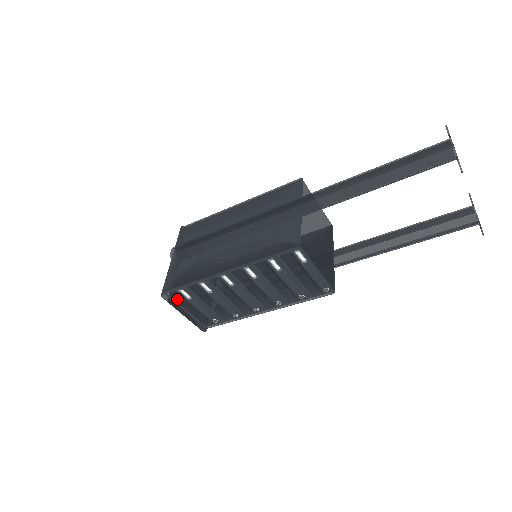
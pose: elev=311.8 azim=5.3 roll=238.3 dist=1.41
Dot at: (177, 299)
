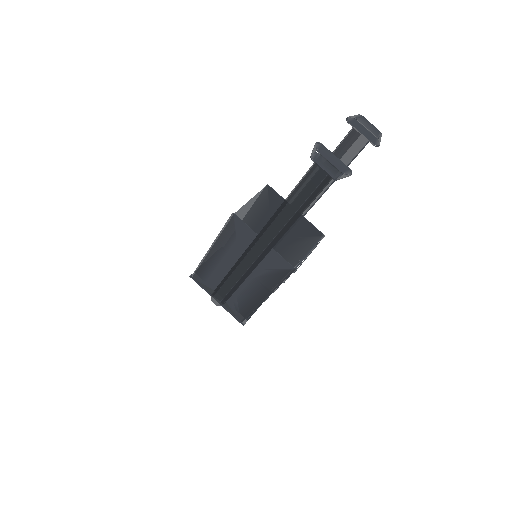
Dot at: occluded
